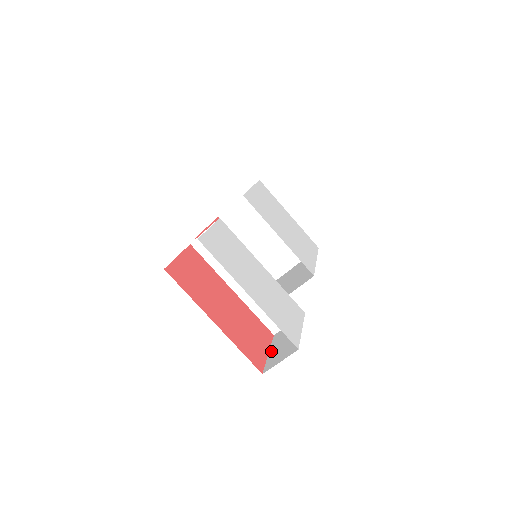
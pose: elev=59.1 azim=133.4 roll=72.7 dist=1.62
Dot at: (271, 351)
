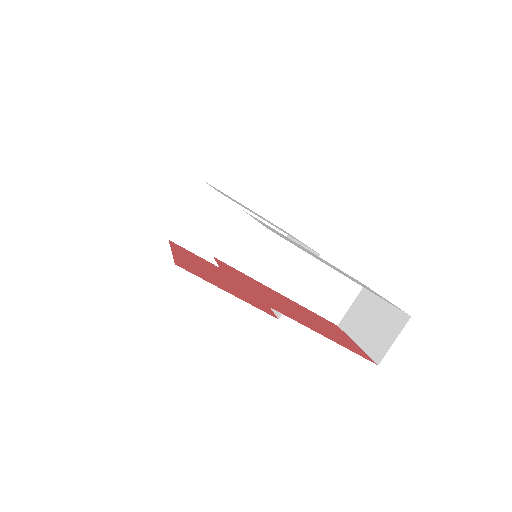
Dot at: (359, 340)
